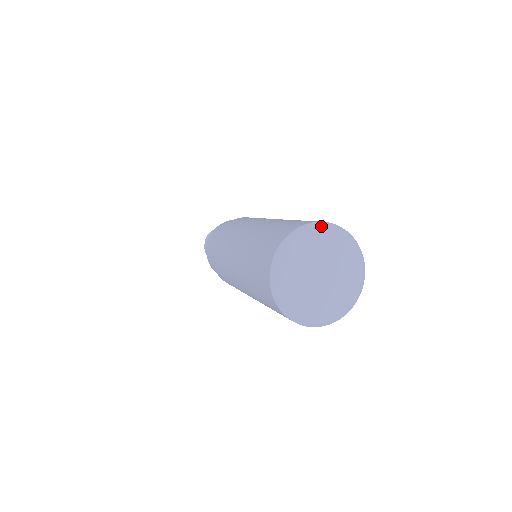
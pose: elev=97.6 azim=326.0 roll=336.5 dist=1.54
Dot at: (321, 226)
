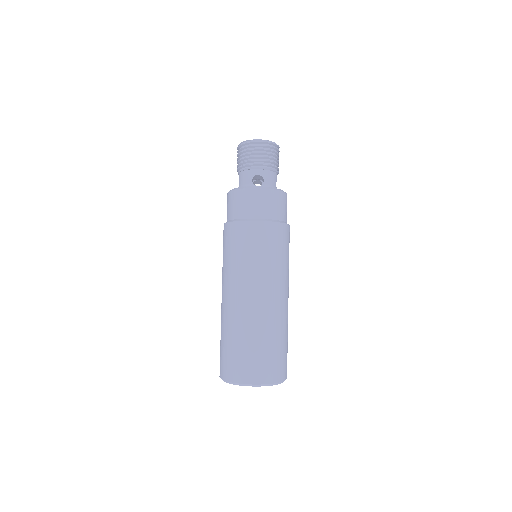
Dot at: occluded
